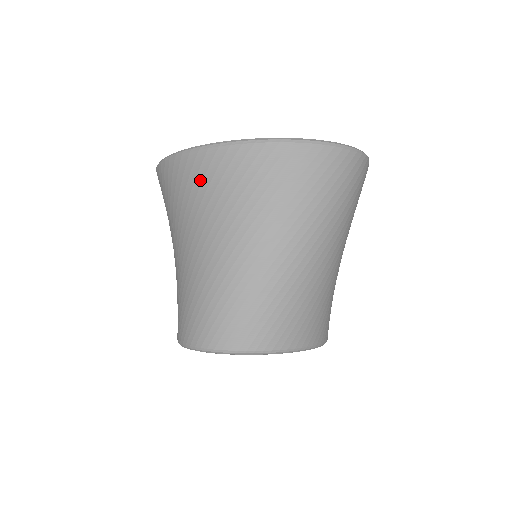
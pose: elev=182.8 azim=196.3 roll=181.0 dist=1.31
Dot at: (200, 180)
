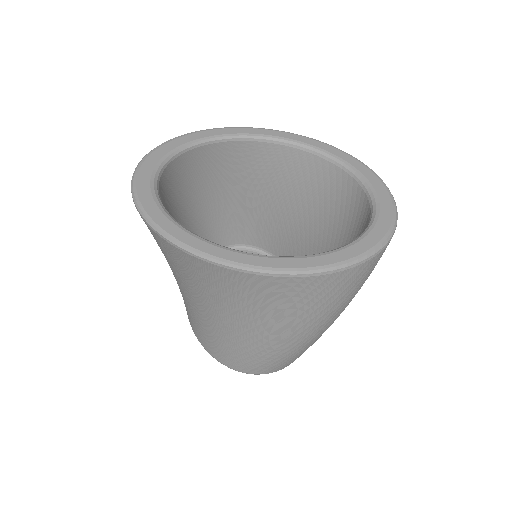
Dot at: (261, 294)
